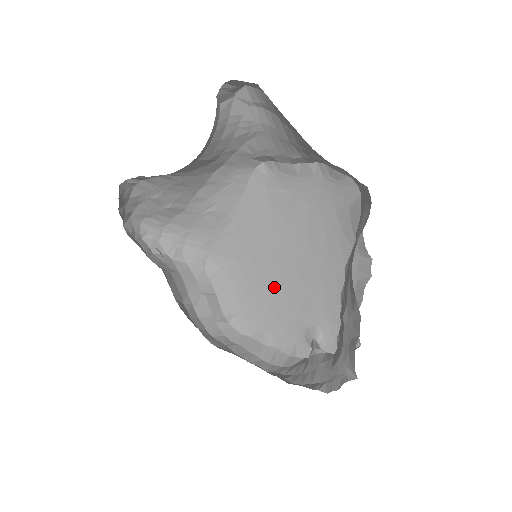
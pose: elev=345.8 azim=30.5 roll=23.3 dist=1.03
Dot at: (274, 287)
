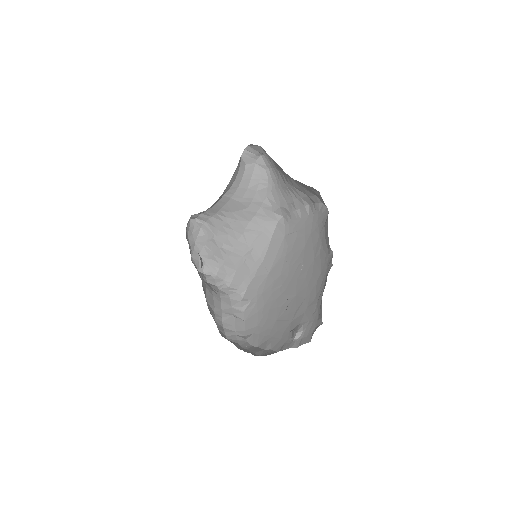
Dot at: (281, 306)
